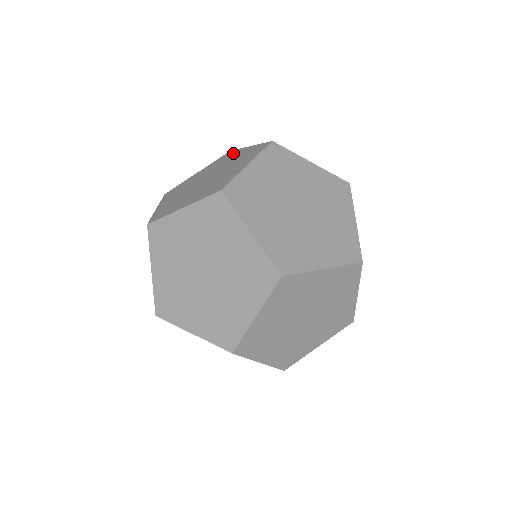
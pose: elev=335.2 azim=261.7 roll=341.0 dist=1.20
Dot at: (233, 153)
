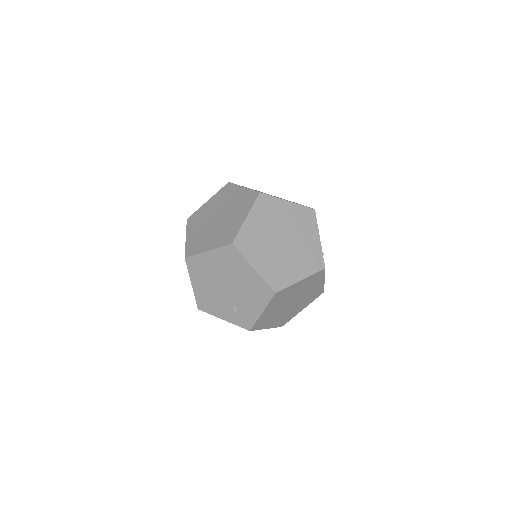
Dot at: occluded
